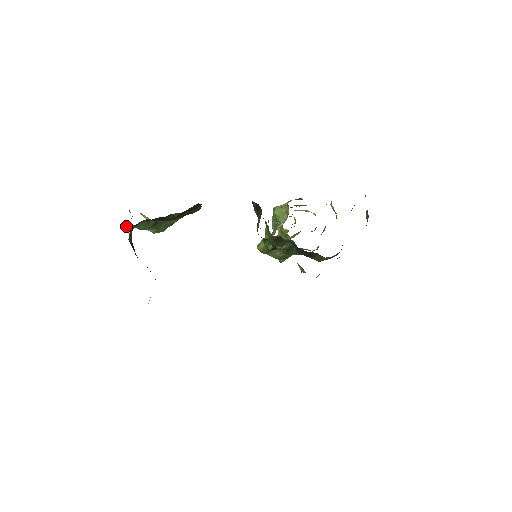
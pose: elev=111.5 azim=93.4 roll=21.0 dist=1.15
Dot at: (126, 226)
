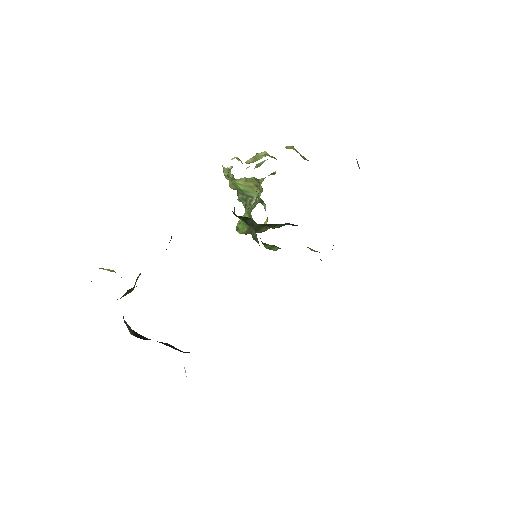
Dot at: occluded
